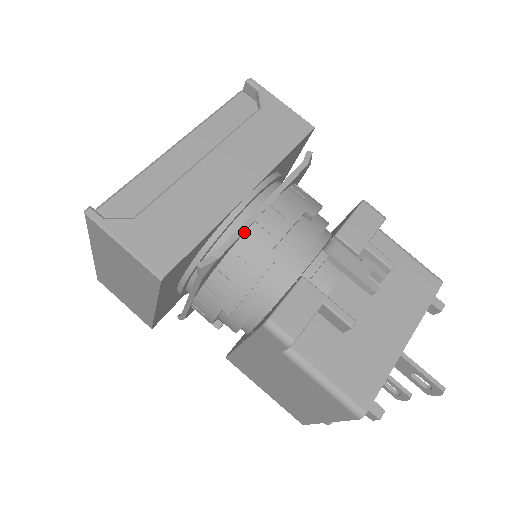
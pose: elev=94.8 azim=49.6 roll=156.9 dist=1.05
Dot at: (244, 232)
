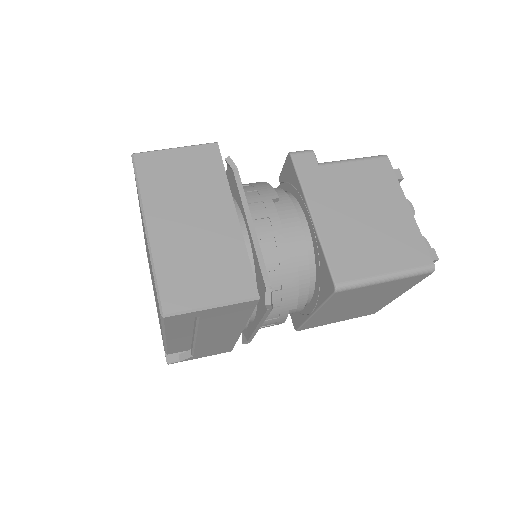
Dot at: occluded
